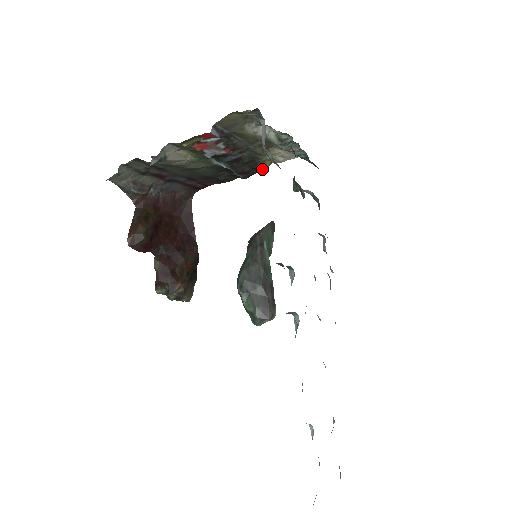
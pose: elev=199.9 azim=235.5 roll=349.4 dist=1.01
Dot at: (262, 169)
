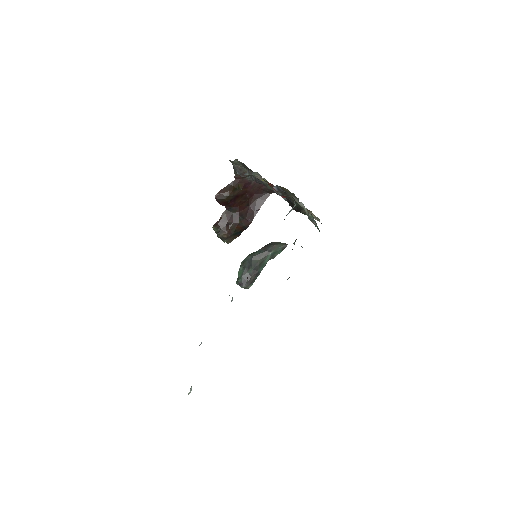
Dot at: (306, 214)
